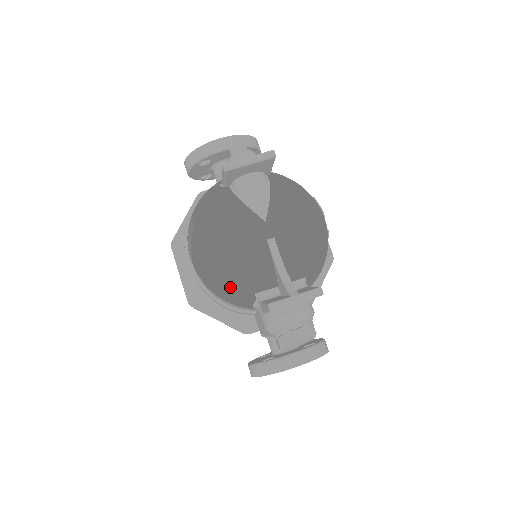
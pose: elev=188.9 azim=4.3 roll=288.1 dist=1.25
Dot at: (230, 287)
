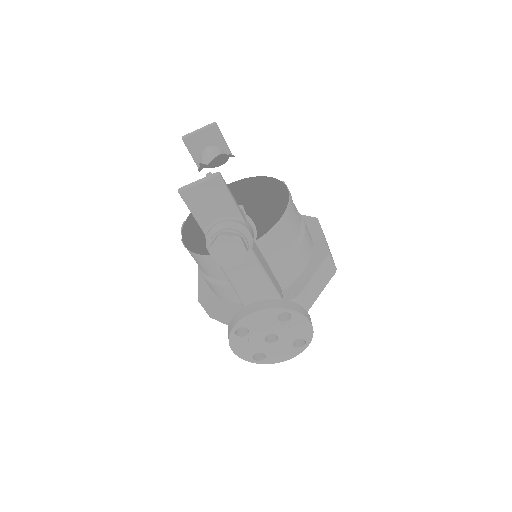
Dot at: occluded
